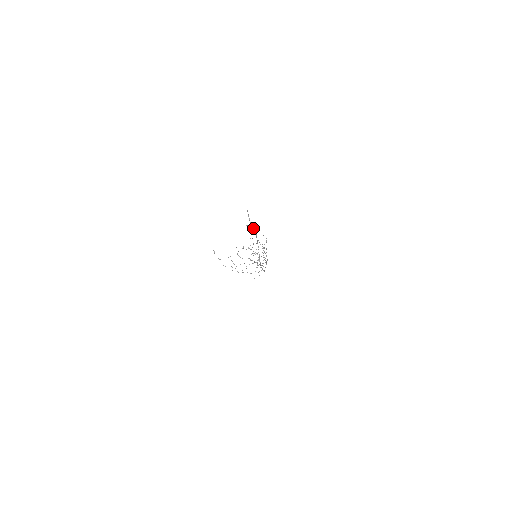
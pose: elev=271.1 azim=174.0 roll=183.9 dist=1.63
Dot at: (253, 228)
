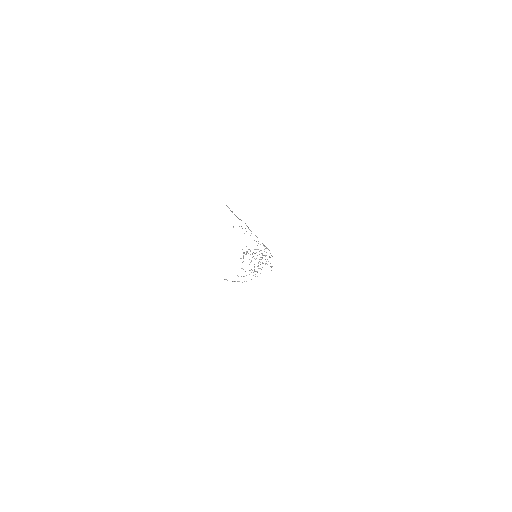
Dot at: (241, 220)
